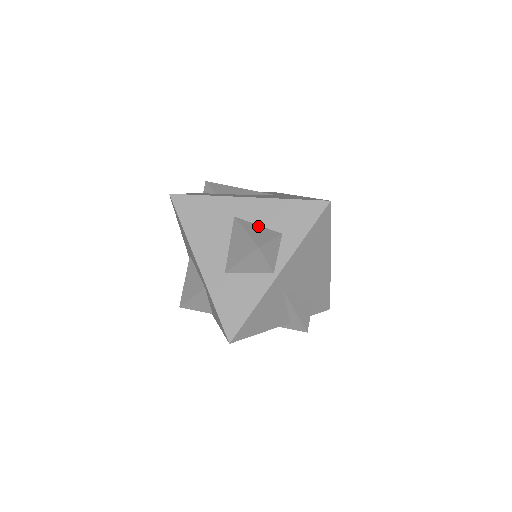
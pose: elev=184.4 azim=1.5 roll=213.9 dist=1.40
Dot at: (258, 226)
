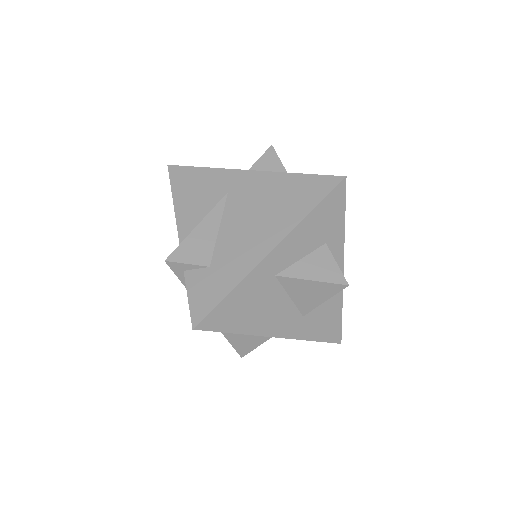
Dot at: (304, 260)
